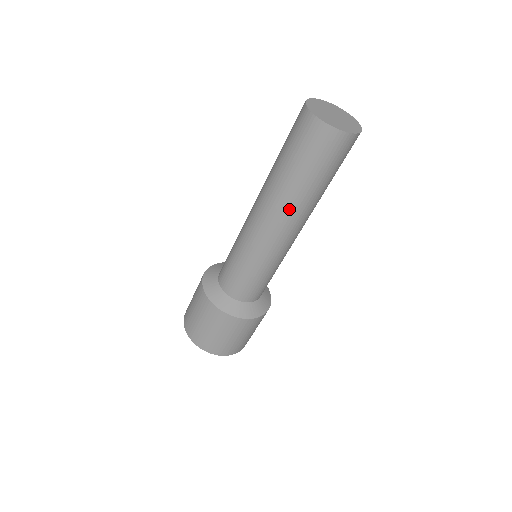
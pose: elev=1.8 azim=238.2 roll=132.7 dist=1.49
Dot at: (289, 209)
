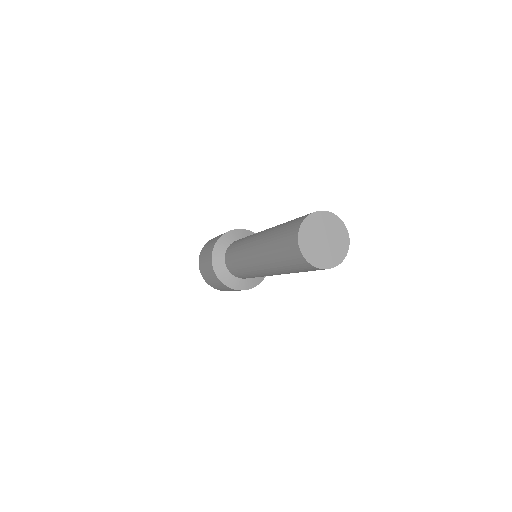
Dot at: (278, 272)
